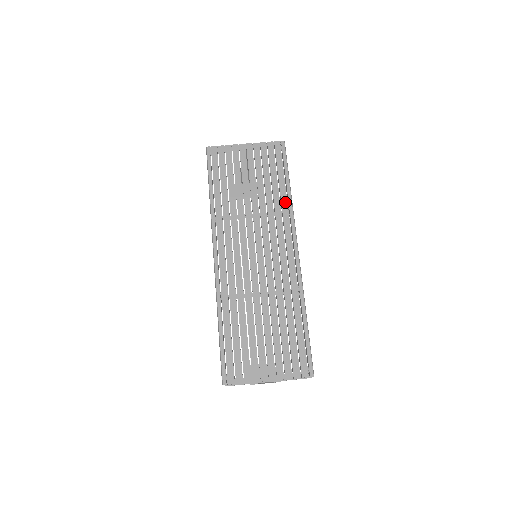
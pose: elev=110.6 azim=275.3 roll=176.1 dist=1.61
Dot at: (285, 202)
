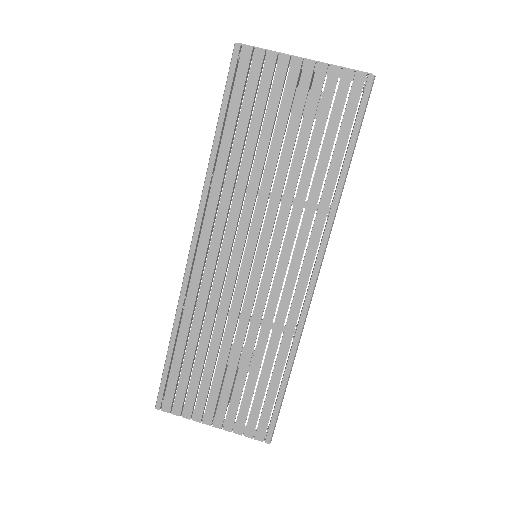
Dot at: (329, 194)
